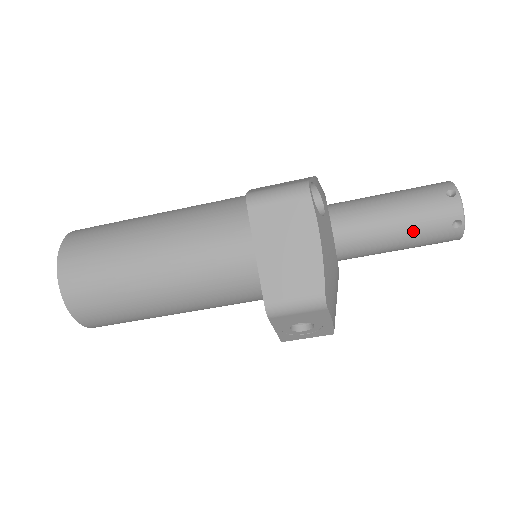
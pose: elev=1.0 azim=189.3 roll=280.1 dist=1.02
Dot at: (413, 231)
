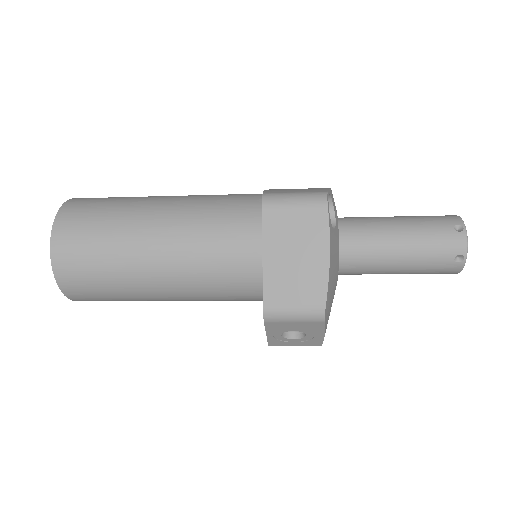
Dot at: (416, 258)
